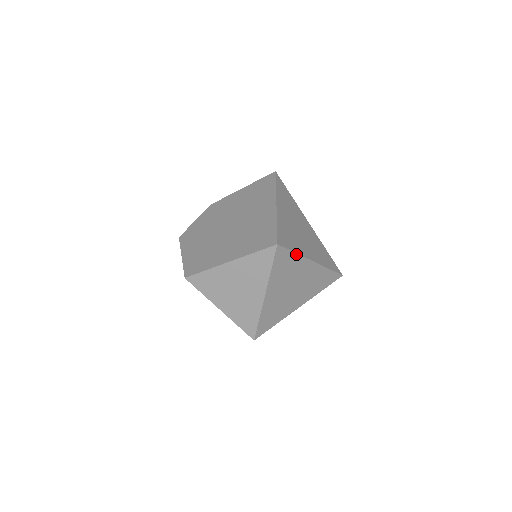
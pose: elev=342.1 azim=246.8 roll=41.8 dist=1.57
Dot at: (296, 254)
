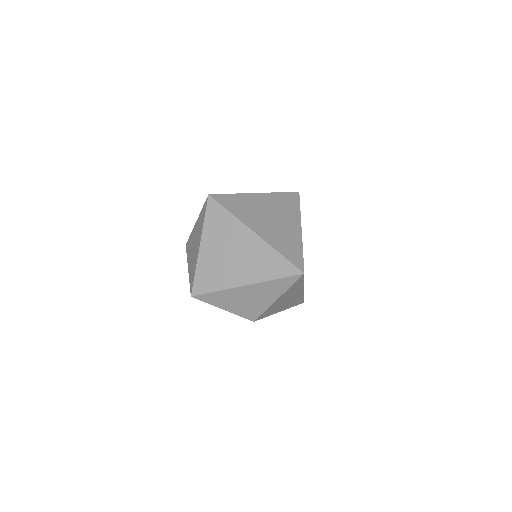
Dot at: (231, 214)
